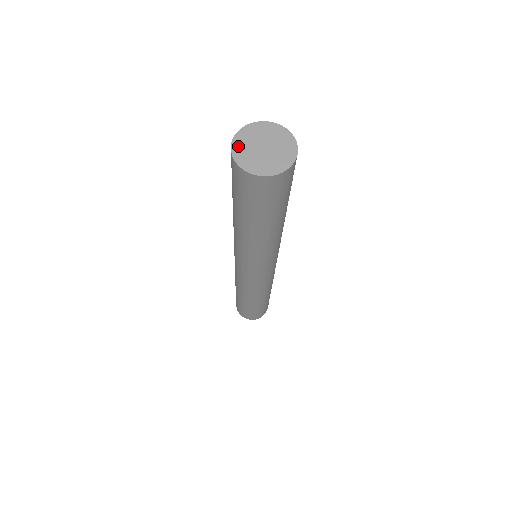
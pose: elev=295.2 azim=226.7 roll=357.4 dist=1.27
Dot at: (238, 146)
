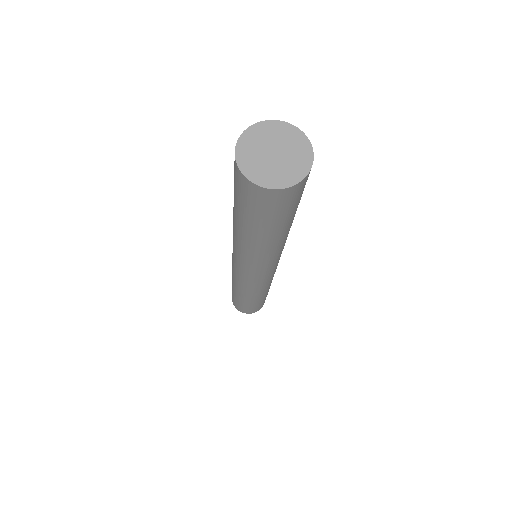
Dot at: (249, 169)
